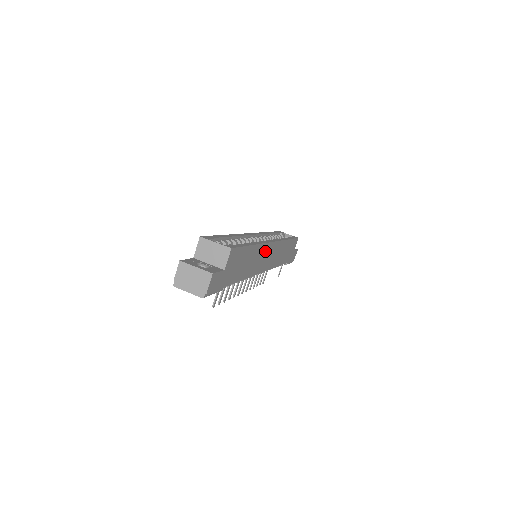
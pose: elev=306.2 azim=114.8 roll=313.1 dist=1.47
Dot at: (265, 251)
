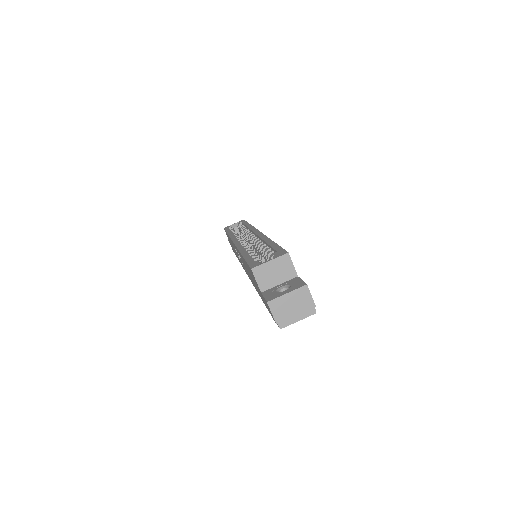
Dot at: occluded
